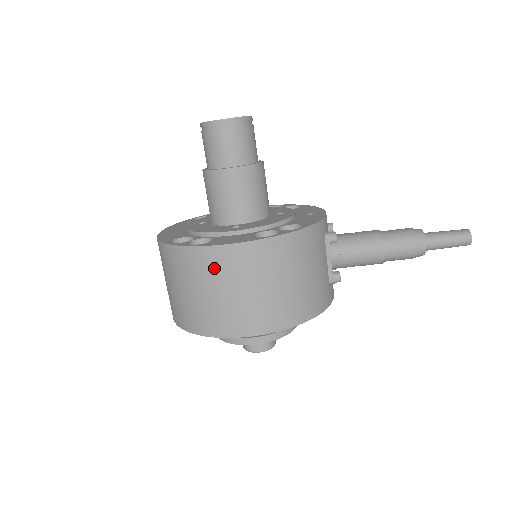
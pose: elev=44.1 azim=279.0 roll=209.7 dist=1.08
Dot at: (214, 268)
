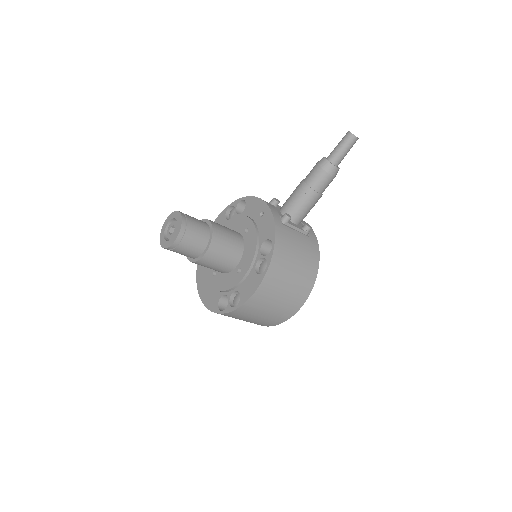
Dot at: (257, 306)
